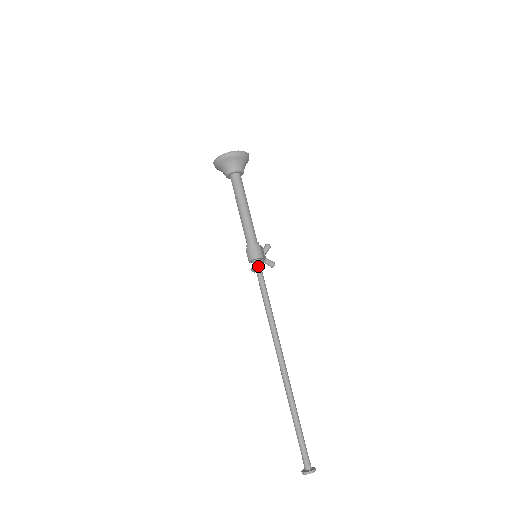
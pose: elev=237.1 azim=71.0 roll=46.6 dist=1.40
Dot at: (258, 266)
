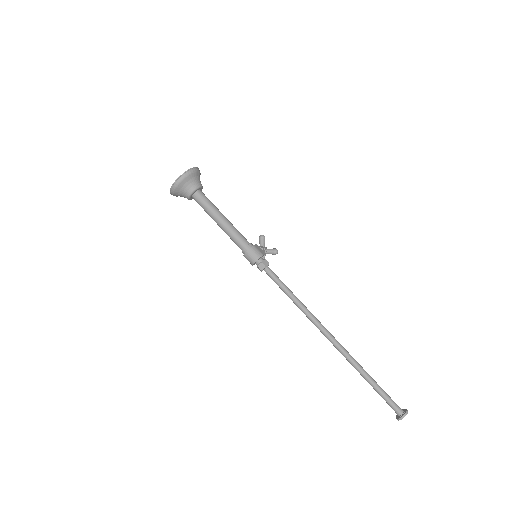
Dot at: (262, 266)
